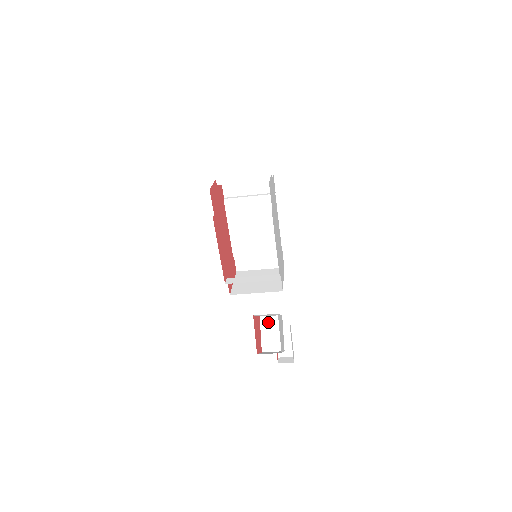
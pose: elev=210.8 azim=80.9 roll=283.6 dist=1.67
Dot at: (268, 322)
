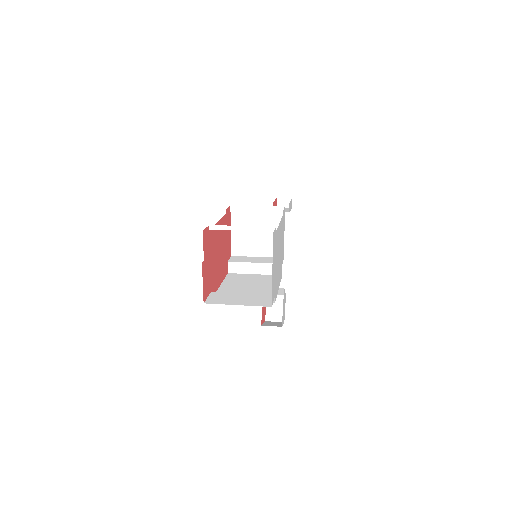
Dot at: occluded
